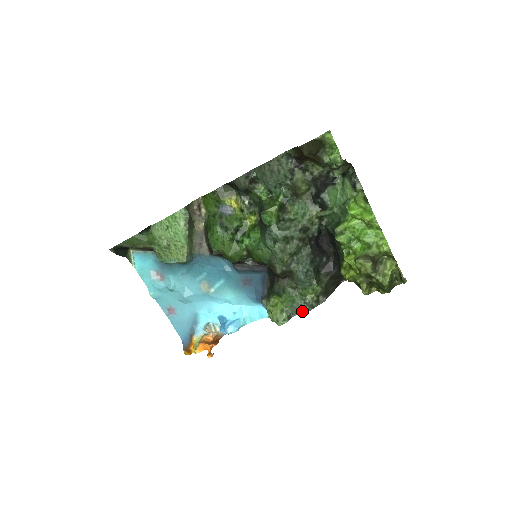
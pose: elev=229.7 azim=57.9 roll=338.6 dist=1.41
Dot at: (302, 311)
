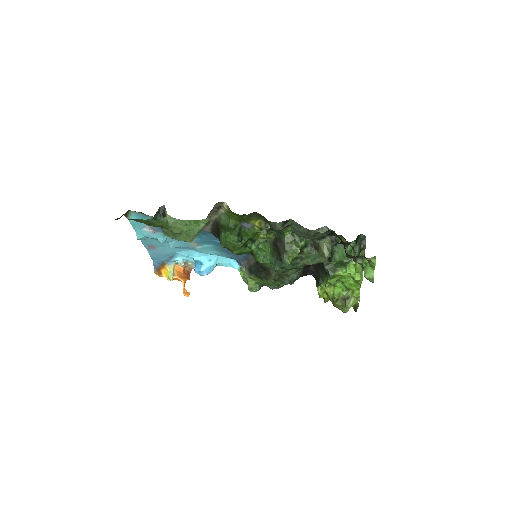
Dot at: occluded
